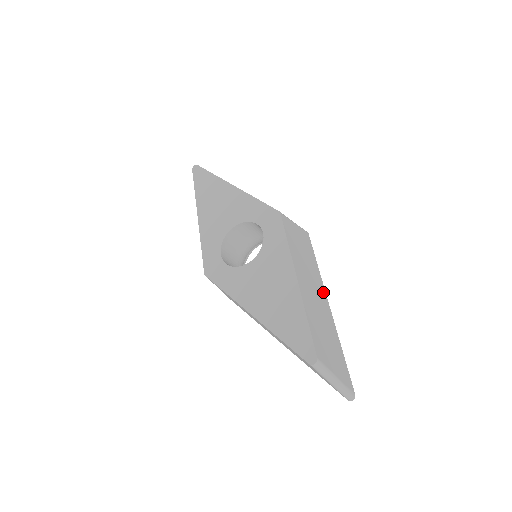
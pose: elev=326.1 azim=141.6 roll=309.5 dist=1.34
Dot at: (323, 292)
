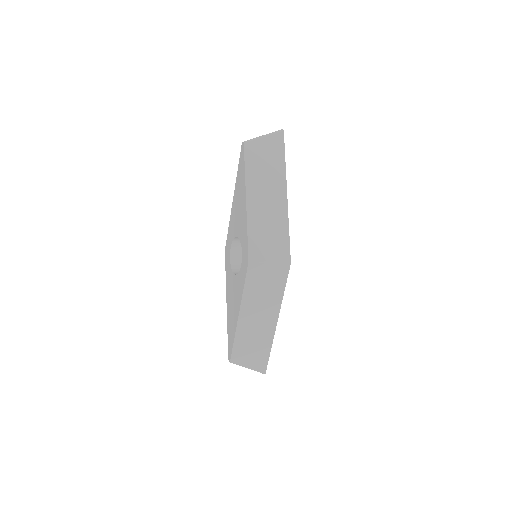
Dot at: (275, 314)
